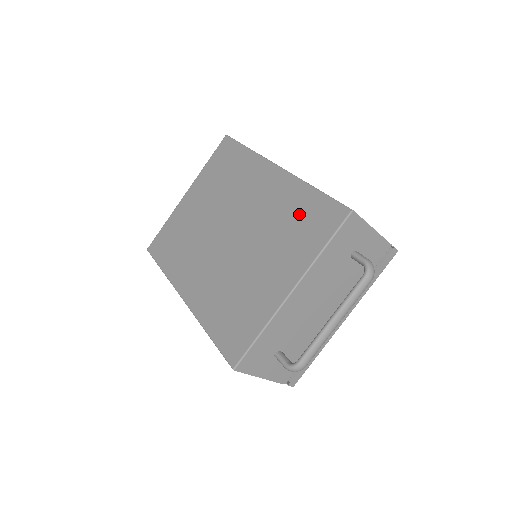
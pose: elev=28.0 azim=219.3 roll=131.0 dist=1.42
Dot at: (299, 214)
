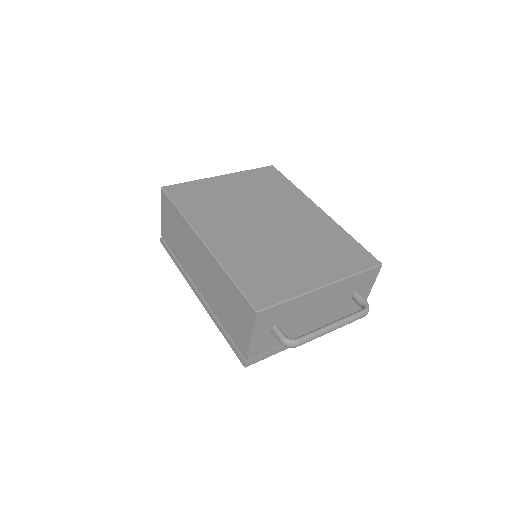
Dot at: (338, 245)
